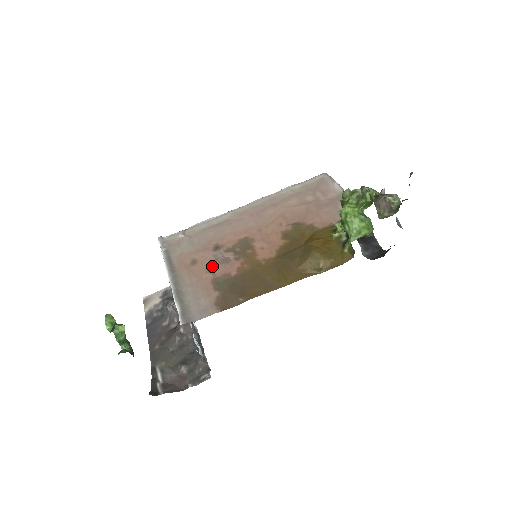
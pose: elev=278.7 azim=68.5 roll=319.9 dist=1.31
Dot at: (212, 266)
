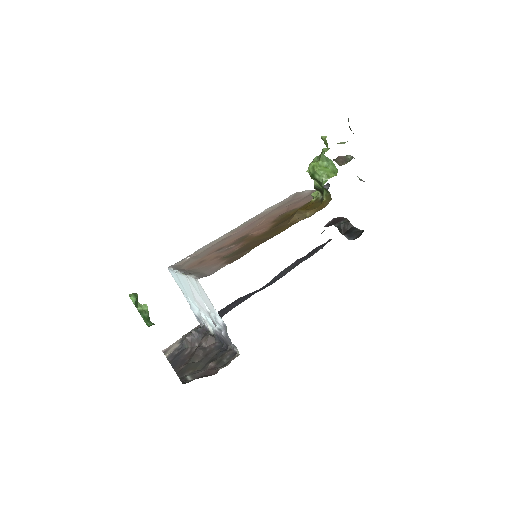
Dot at: (218, 255)
